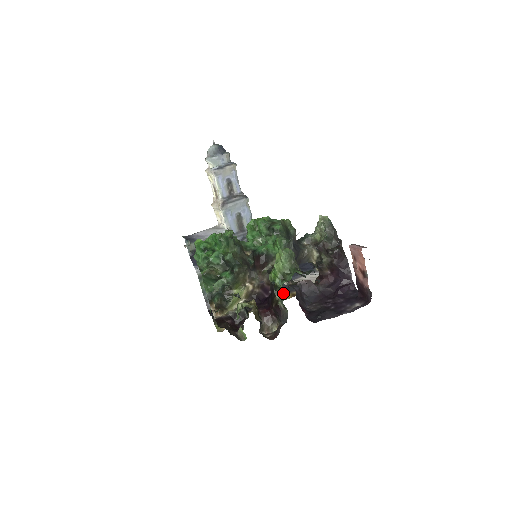
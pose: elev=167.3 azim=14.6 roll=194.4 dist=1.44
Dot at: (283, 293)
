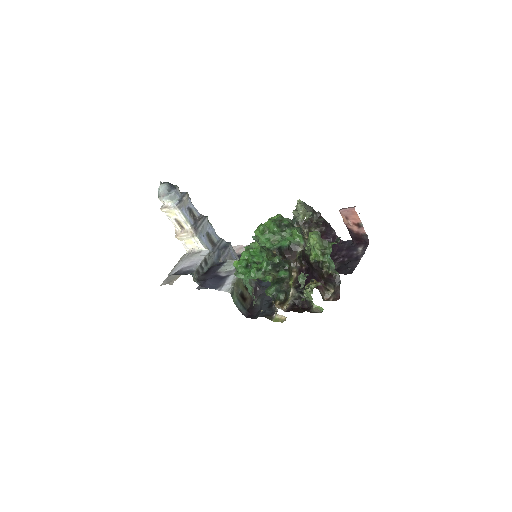
Dot at: (331, 263)
